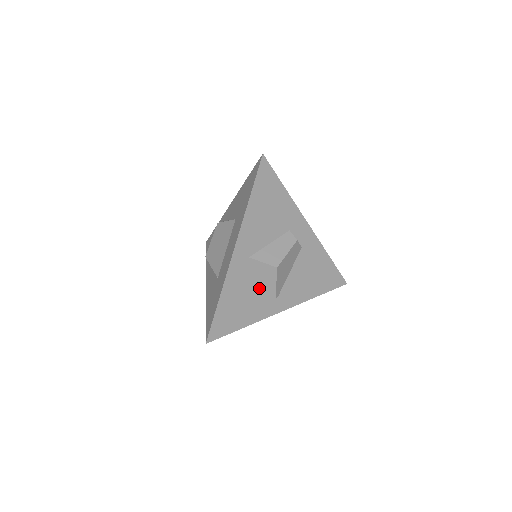
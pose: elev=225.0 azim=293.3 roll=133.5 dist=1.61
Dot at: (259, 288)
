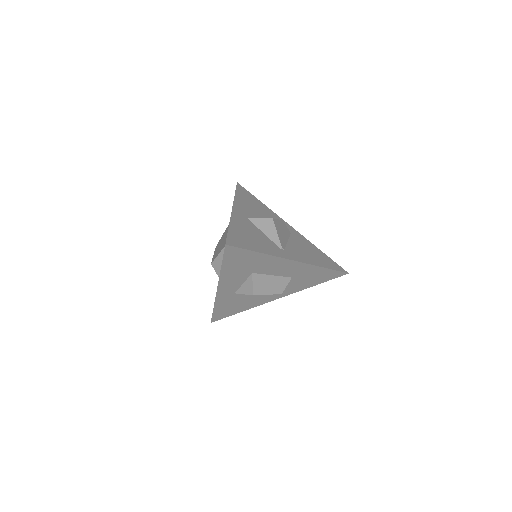
Dot at: (263, 237)
